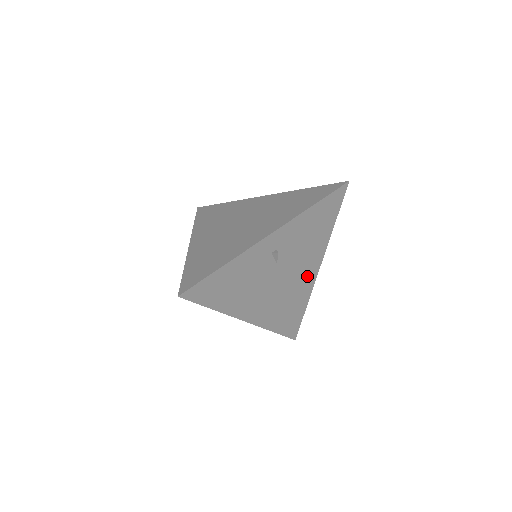
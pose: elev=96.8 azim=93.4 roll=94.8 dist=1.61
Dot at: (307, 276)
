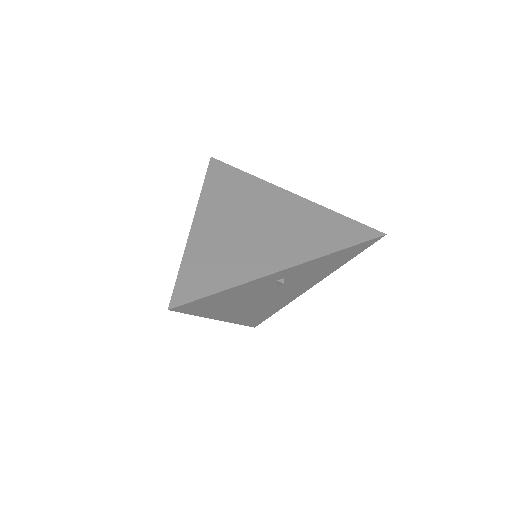
Dot at: (296, 292)
